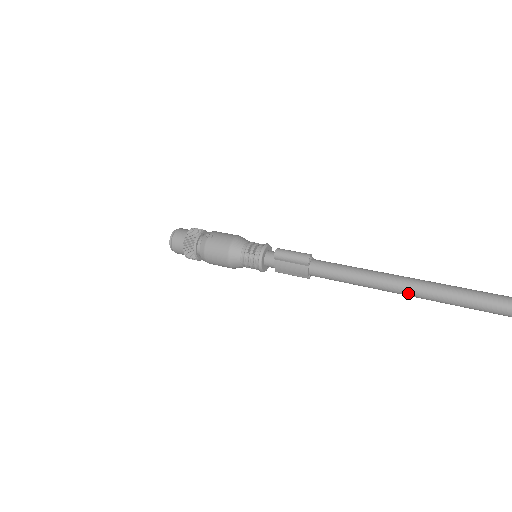
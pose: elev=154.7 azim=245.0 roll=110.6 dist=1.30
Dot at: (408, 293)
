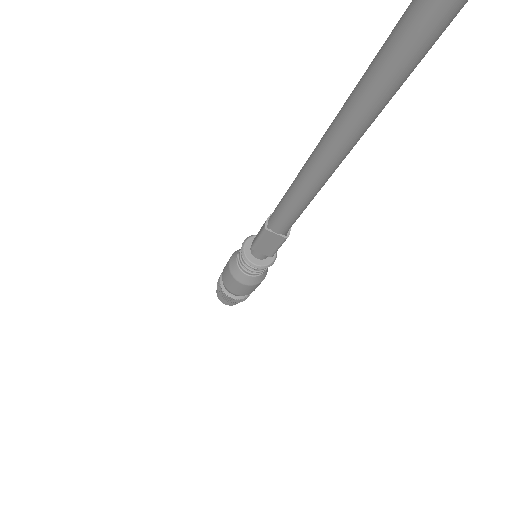
Dot at: (323, 137)
